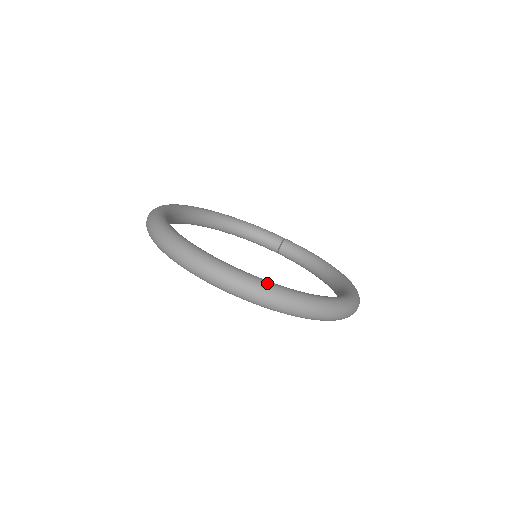
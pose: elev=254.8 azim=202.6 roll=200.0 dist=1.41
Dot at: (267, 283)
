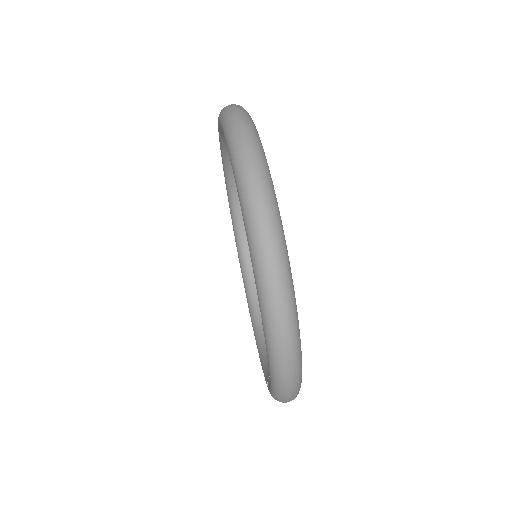
Dot at: occluded
